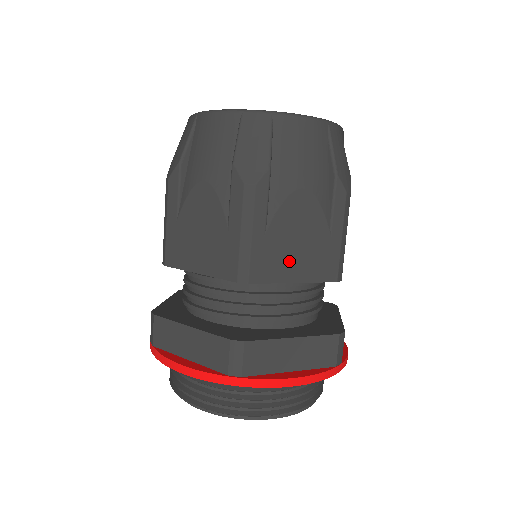
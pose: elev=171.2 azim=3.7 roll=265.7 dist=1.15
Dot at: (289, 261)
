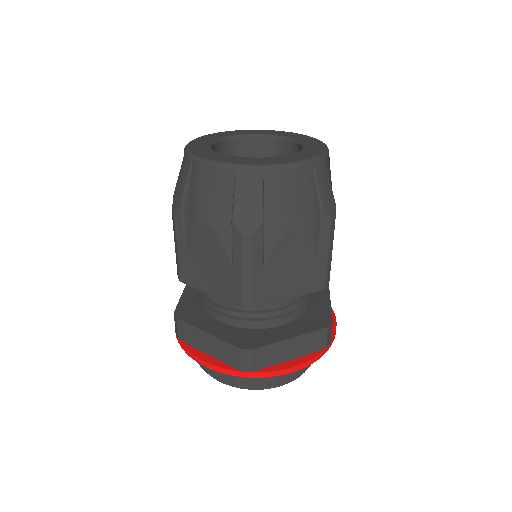
Dot at: (204, 277)
